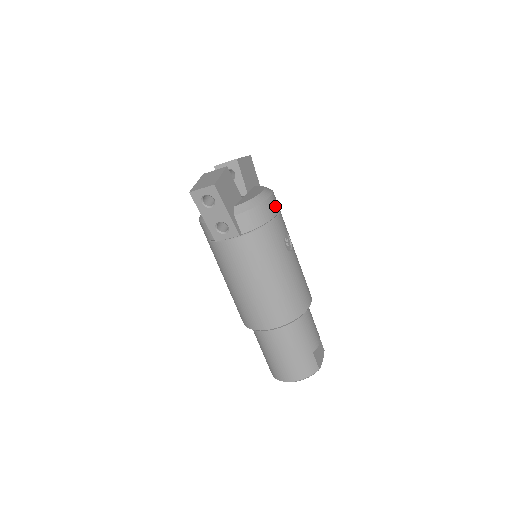
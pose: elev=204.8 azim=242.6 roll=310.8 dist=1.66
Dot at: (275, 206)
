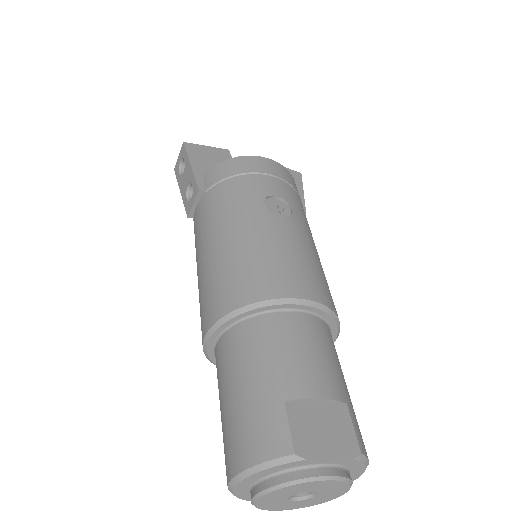
Dot at: (267, 167)
